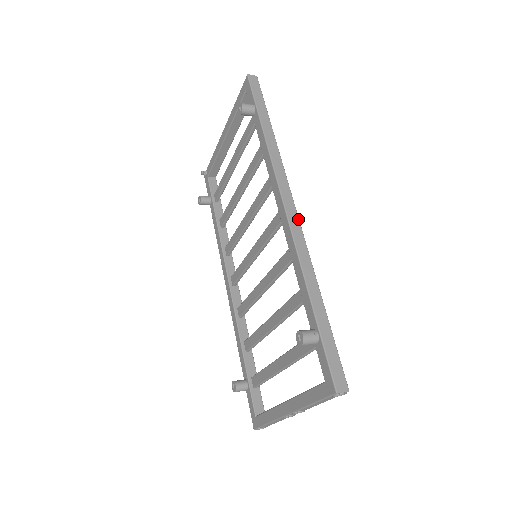
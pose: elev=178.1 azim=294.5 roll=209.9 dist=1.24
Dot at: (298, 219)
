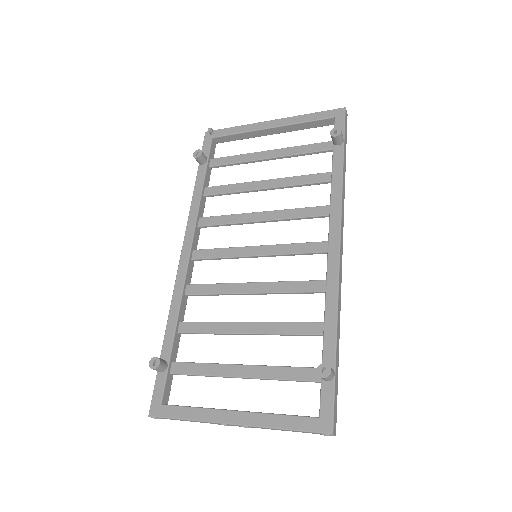
Dot at: occluded
